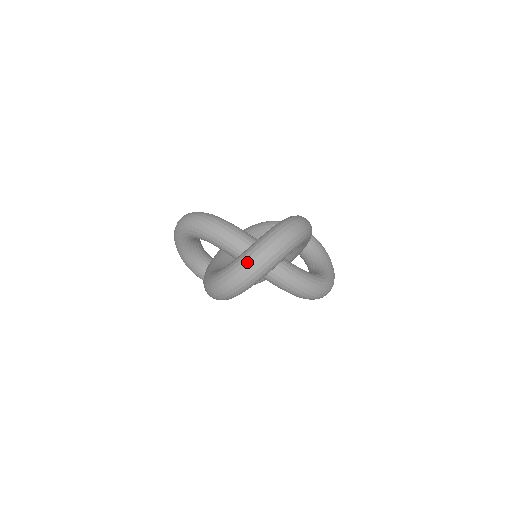
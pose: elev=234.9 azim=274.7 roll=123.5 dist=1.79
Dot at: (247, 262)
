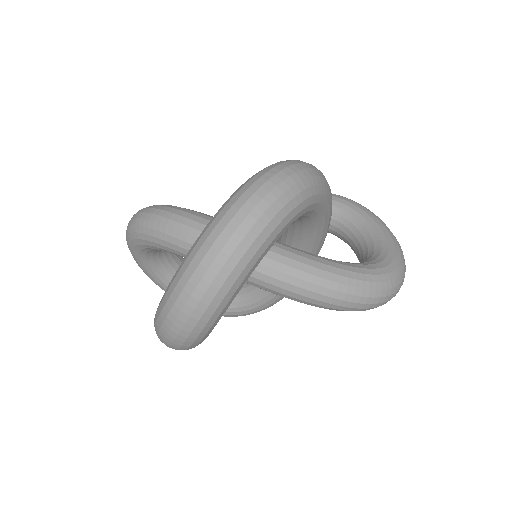
Dot at: (190, 271)
